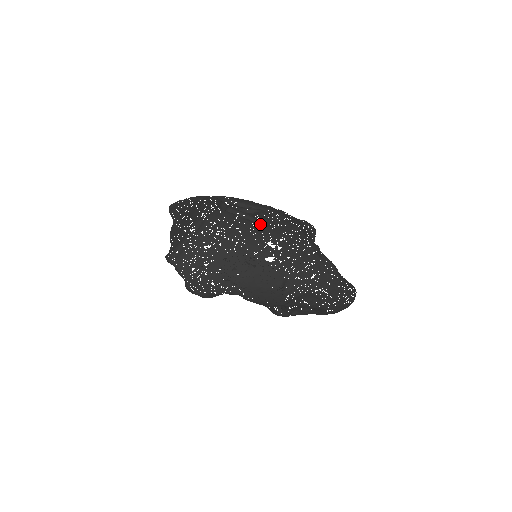
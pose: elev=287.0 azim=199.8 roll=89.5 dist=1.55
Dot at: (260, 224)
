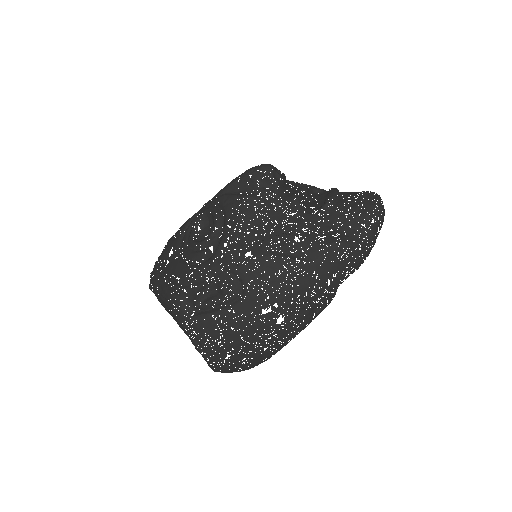
Dot at: (235, 301)
